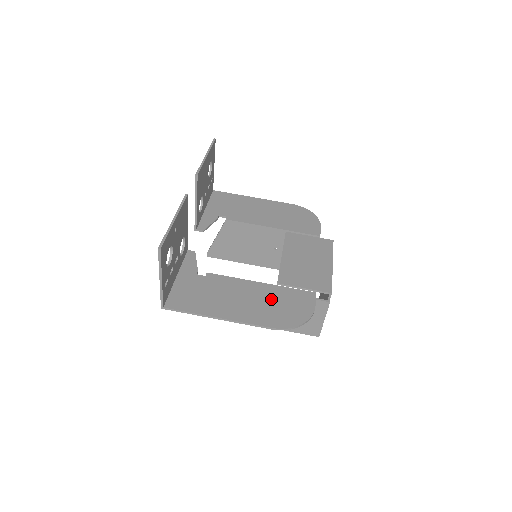
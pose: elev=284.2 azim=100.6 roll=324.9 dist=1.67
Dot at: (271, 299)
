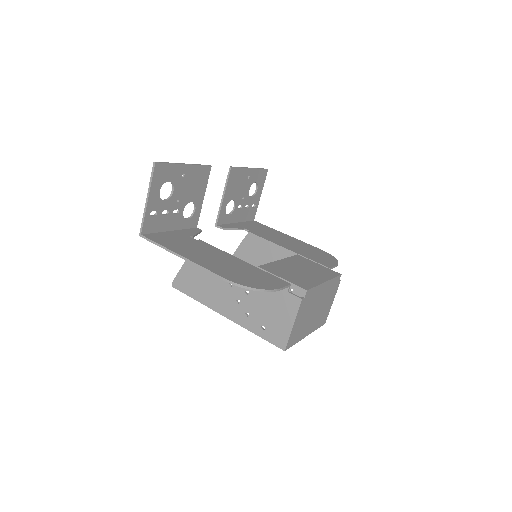
Dot at: (241, 268)
